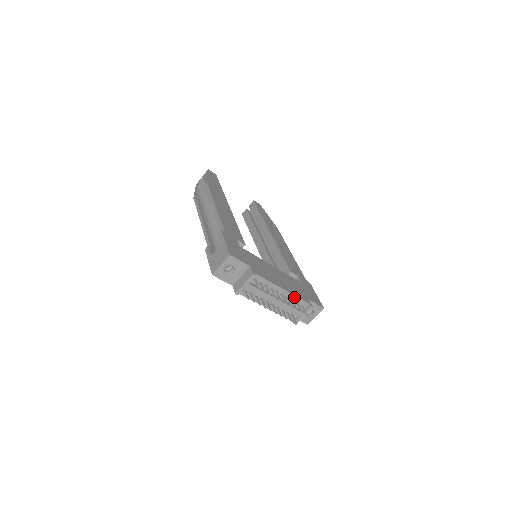
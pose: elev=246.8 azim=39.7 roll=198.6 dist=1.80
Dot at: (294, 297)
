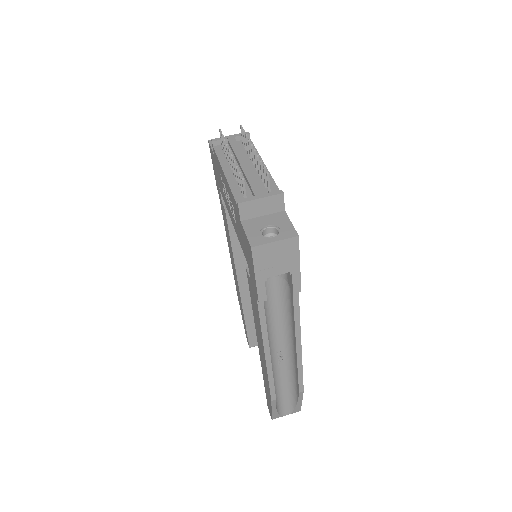
Dot at: occluded
